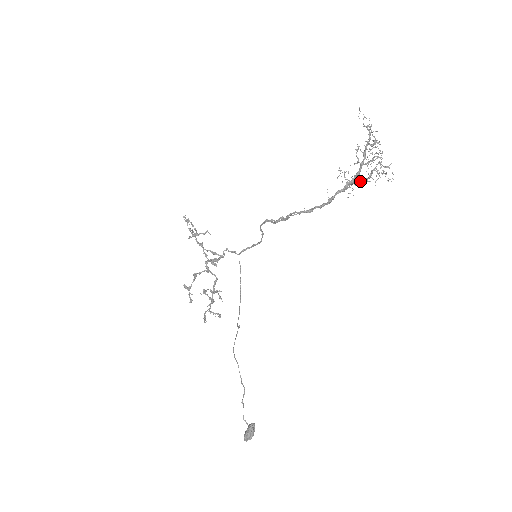
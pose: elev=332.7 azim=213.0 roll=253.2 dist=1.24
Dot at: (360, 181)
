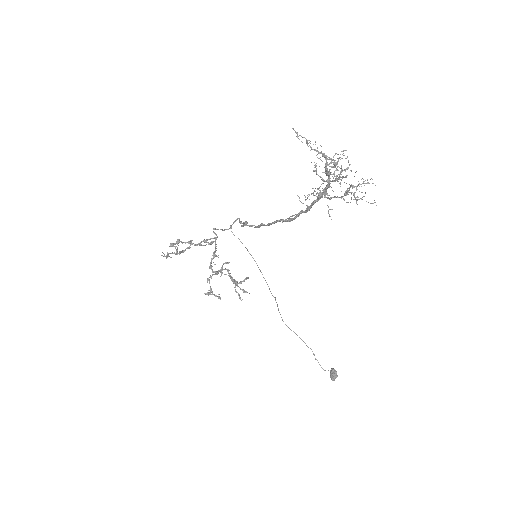
Dot at: (336, 197)
